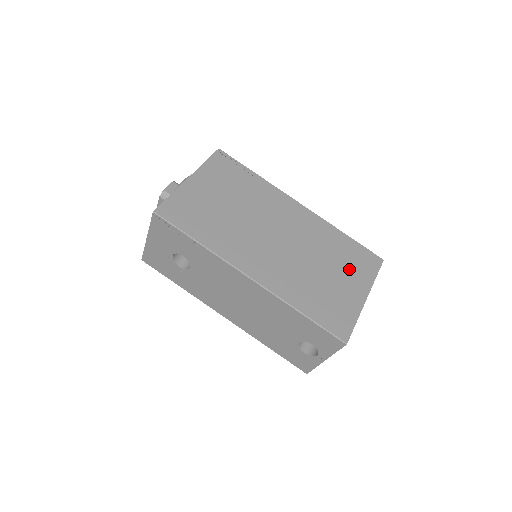
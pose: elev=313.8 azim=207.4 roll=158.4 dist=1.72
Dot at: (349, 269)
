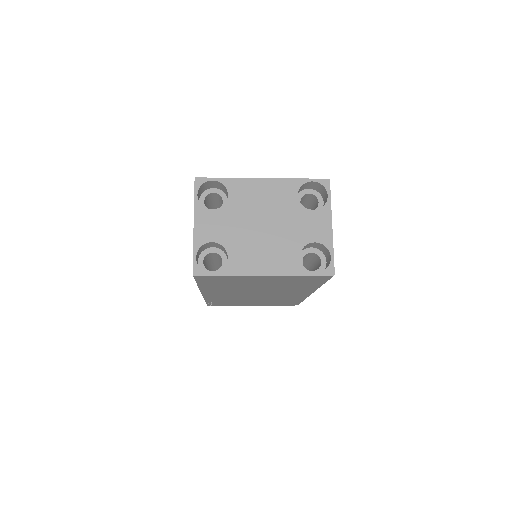
Dot at: occluded
